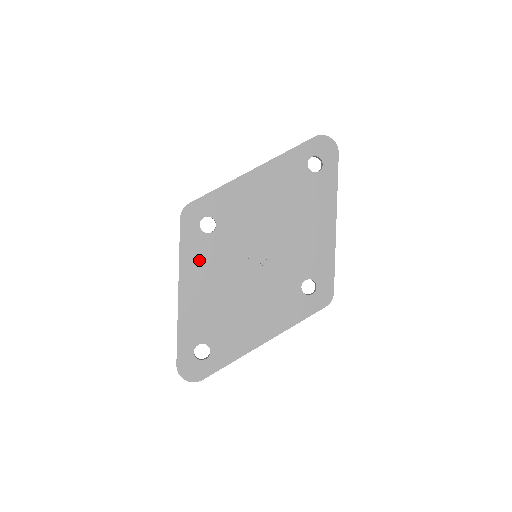
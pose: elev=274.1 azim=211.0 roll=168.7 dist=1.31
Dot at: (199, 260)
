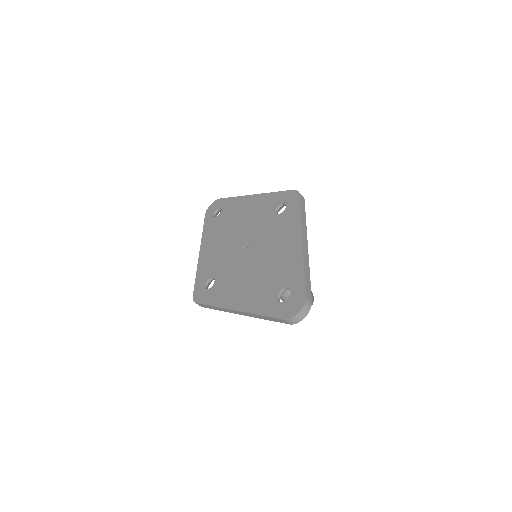
Dot at: (225, 292)
